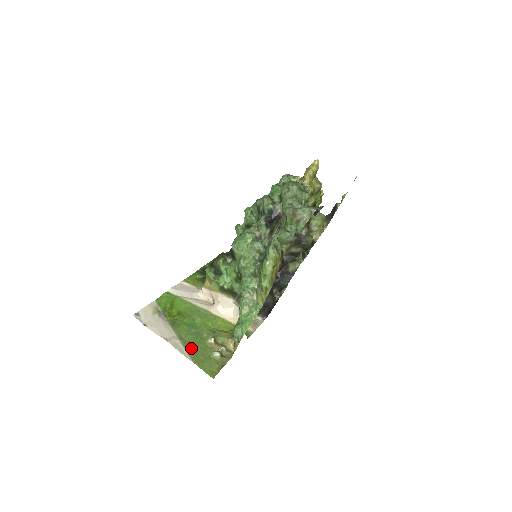
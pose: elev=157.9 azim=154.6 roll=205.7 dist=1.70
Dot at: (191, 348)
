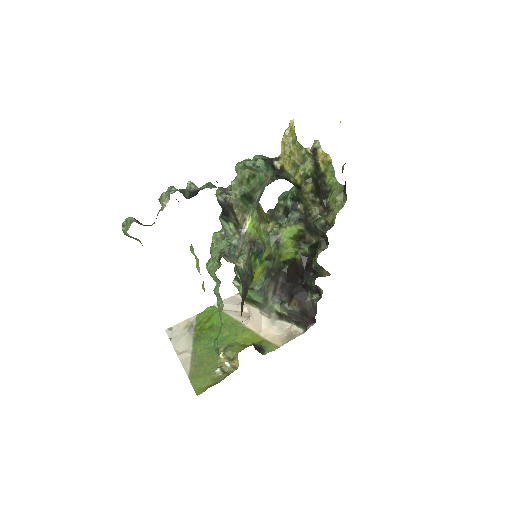
Dot at: (198, 362)
